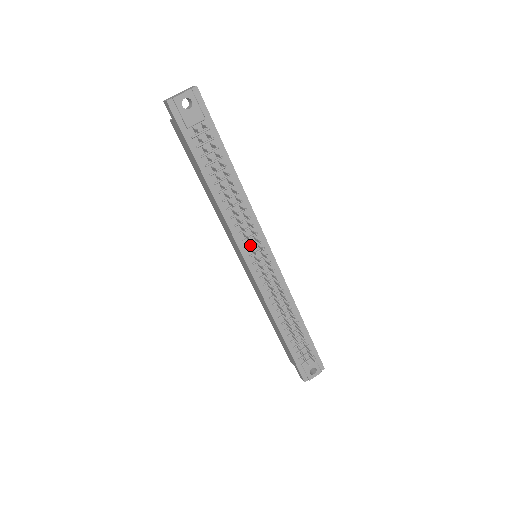
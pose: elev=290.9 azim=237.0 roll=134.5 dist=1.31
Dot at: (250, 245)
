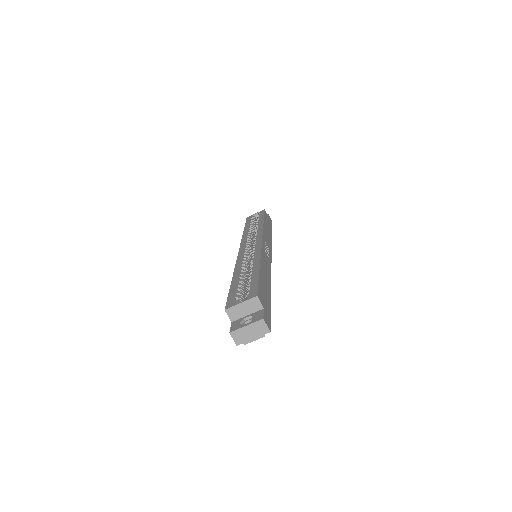
Dot at: occluded
